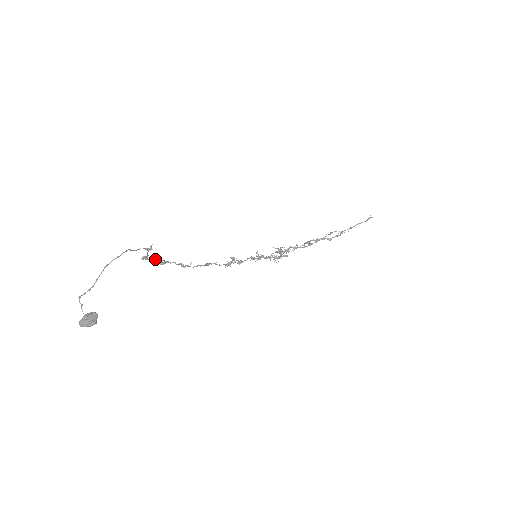
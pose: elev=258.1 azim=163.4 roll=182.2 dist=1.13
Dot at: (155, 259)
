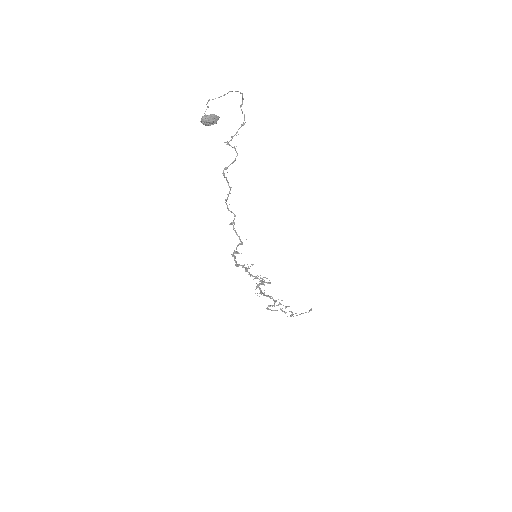
Dot at: occluded
